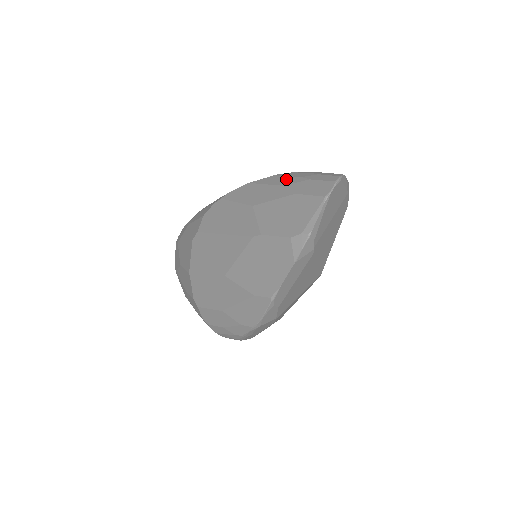
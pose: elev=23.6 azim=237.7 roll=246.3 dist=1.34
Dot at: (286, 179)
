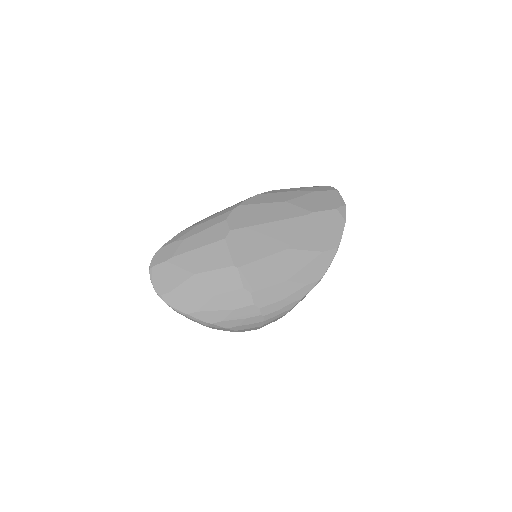
Dot at: (291, 189)
